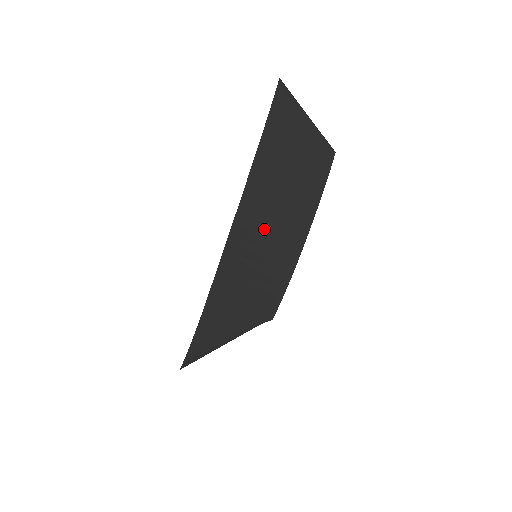
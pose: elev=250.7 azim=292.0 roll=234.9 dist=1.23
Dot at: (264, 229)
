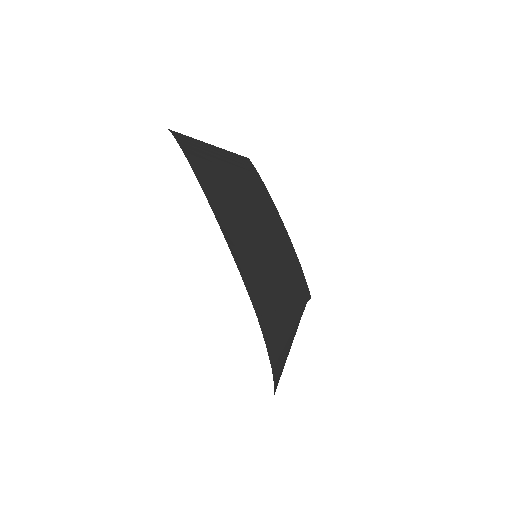
Dot at: (245, 222)
